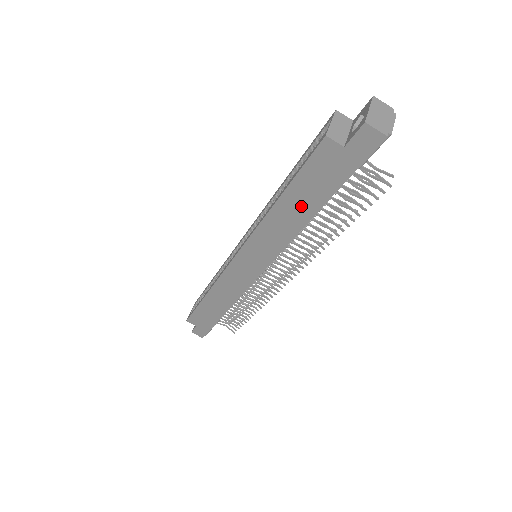
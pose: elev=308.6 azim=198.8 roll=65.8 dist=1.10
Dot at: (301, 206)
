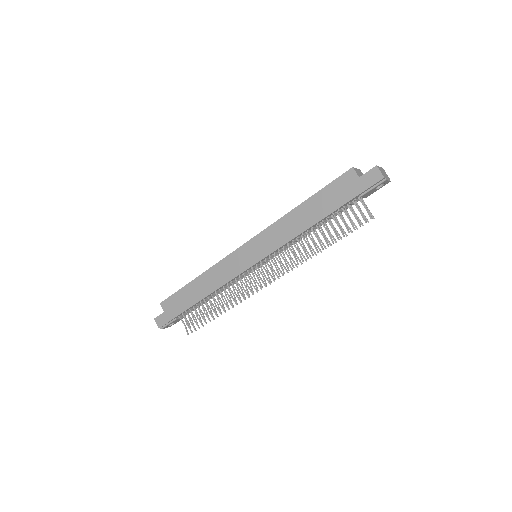
Dot at: (314, 212)
